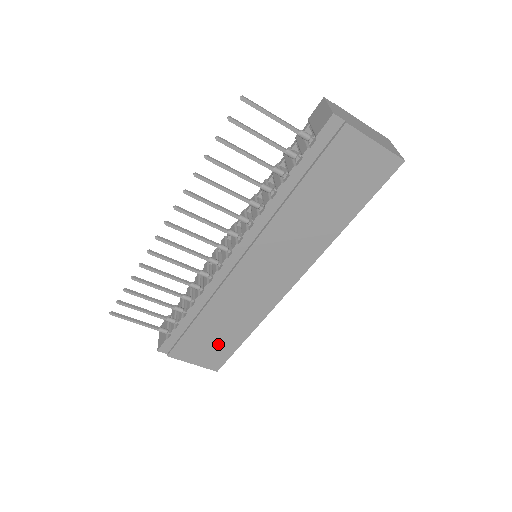
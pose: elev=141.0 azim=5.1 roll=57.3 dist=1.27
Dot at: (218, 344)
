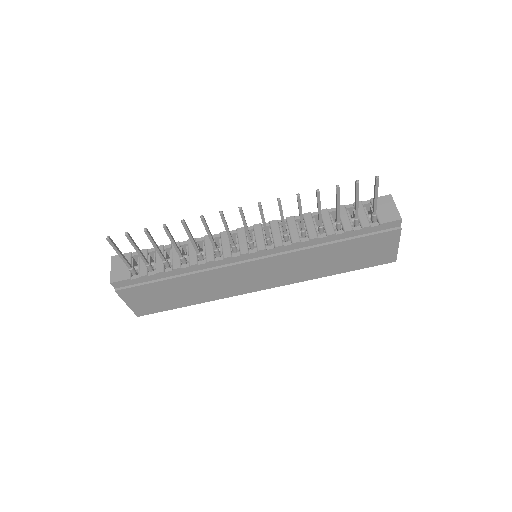
Dot at: (166, 300)
